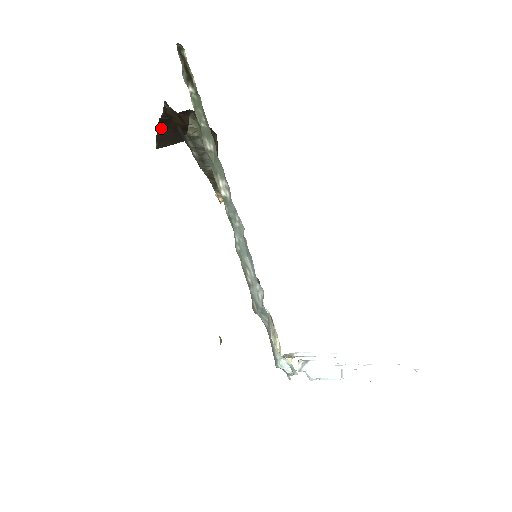
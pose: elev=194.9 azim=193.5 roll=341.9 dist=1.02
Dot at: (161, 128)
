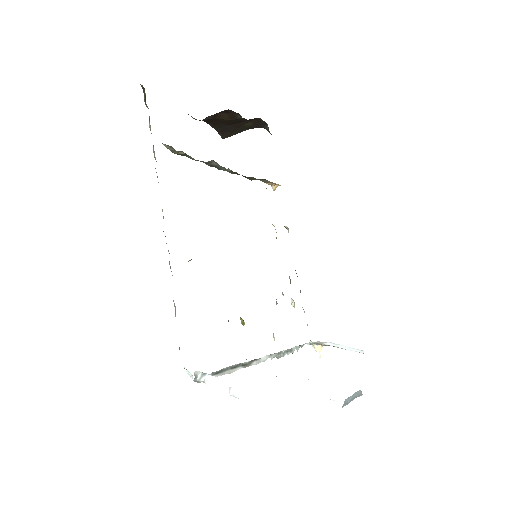
Dot at: (214, 124)
